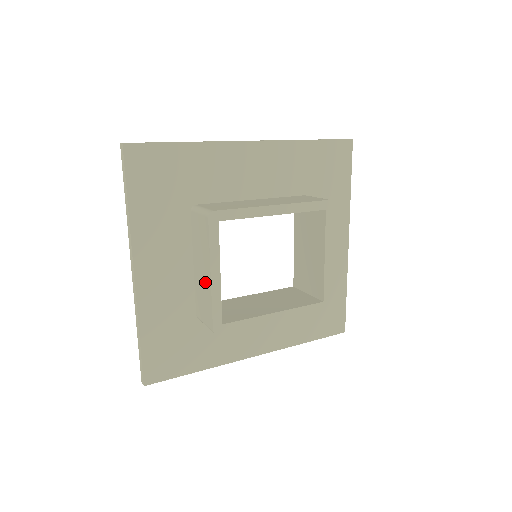
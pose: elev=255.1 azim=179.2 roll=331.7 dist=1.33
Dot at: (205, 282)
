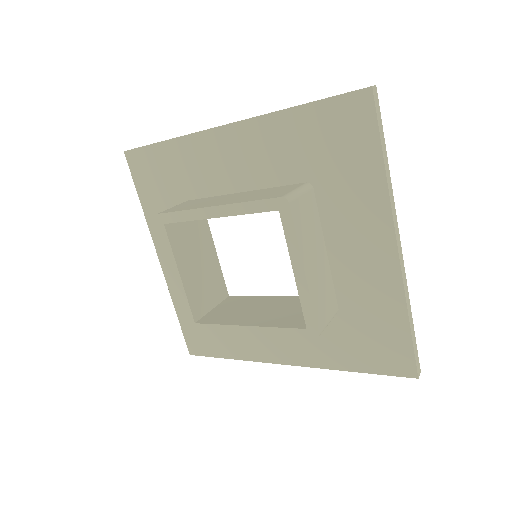
Dot at: occluded
